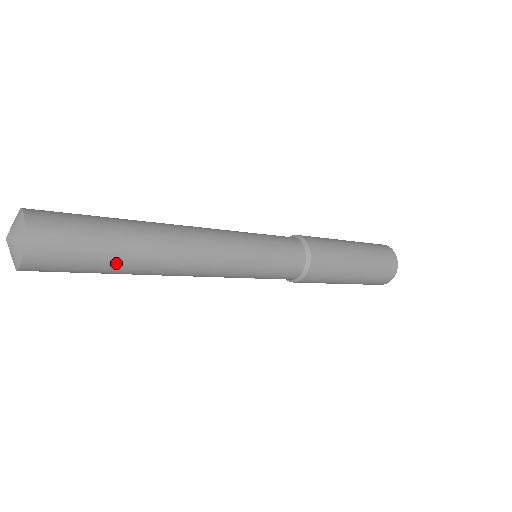
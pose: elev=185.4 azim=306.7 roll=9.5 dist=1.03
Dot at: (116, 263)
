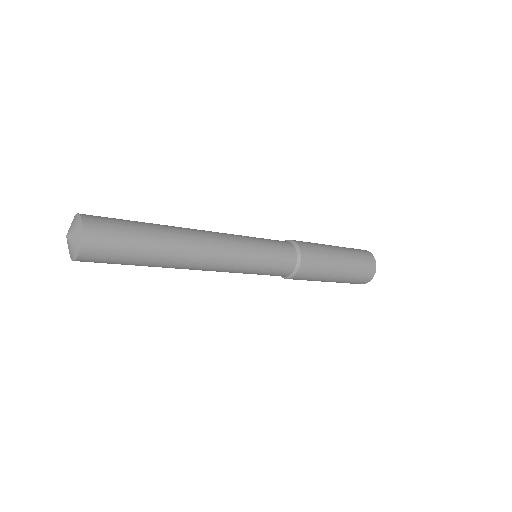
Dot at: (149, 247)
